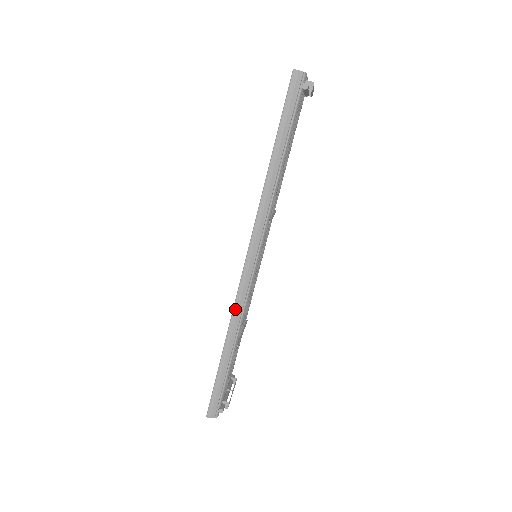
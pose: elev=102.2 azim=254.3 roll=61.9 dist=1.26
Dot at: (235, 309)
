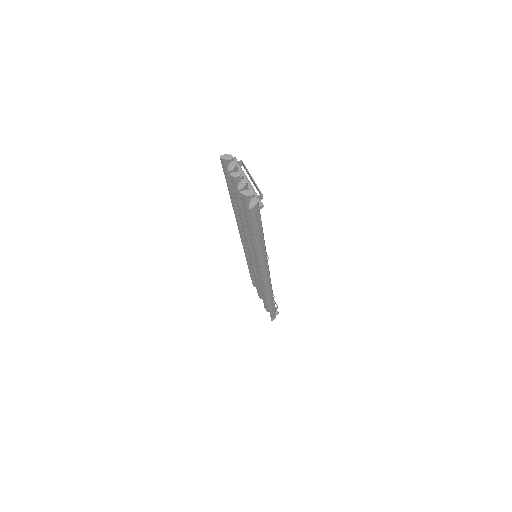
Dot at: (267, 293)
